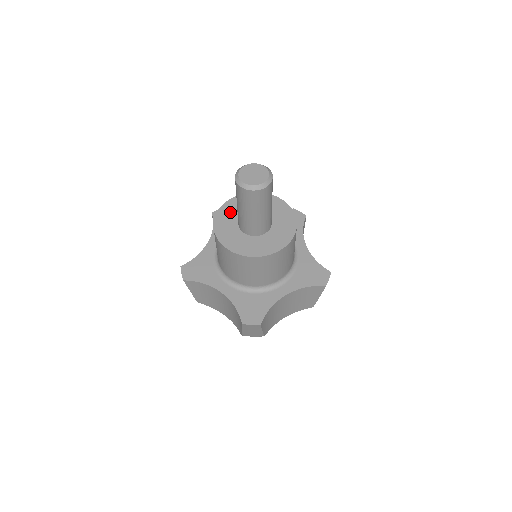
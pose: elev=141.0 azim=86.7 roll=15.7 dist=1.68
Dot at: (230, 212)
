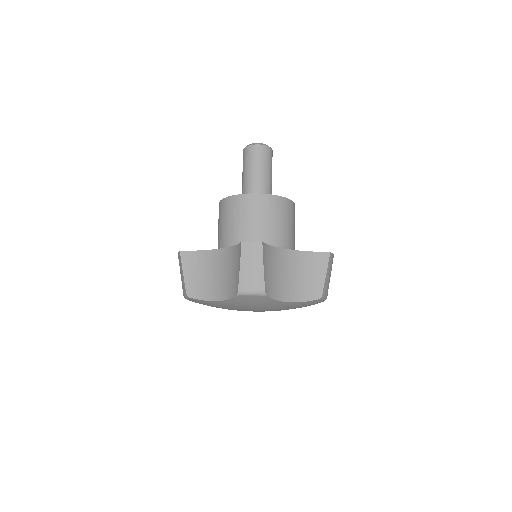
Dot at: occluded
